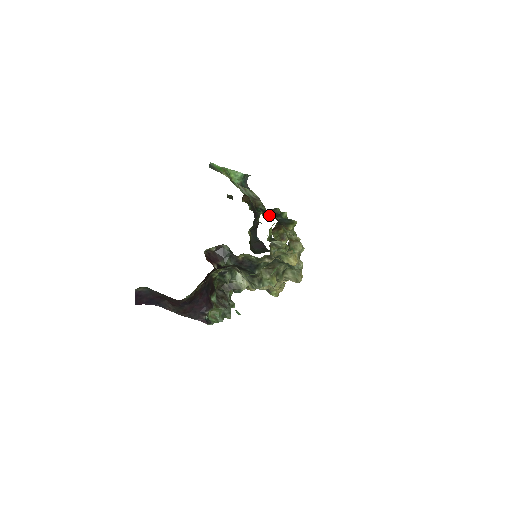
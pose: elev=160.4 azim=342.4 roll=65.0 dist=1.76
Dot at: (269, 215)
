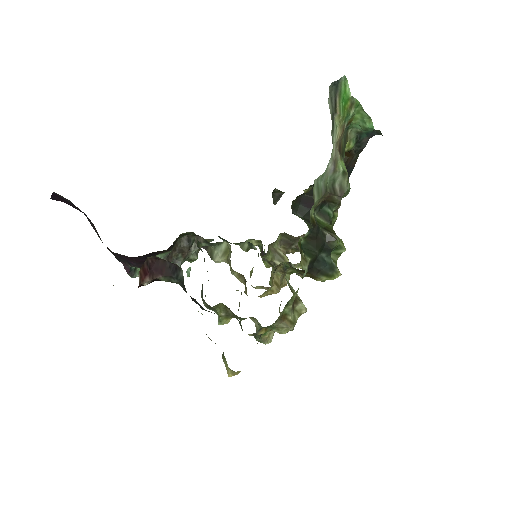
Dot at: (312, 245)
